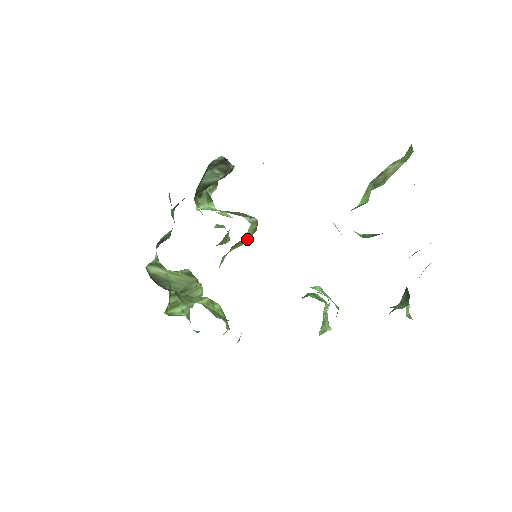
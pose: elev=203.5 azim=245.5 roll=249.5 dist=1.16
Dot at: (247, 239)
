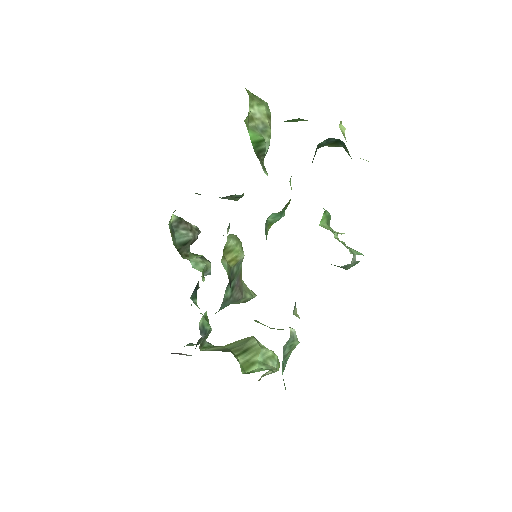
Dot at: (236, 247)
